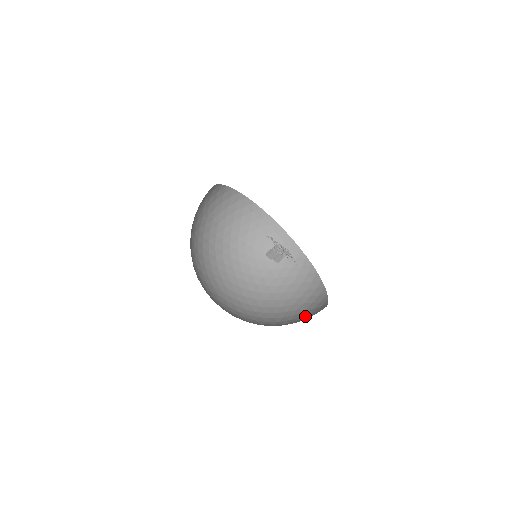
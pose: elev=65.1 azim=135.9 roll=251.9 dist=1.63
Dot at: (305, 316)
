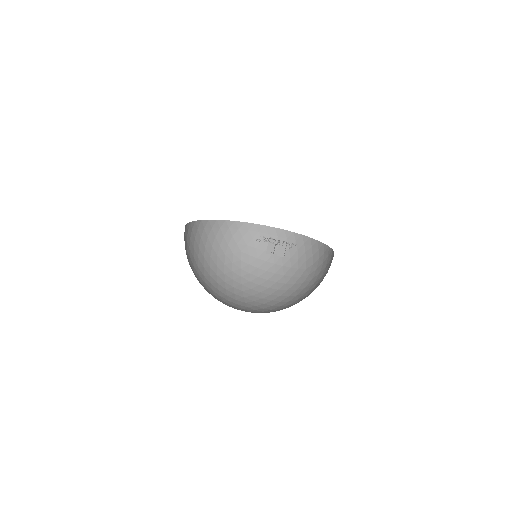
Dot at: occluded
